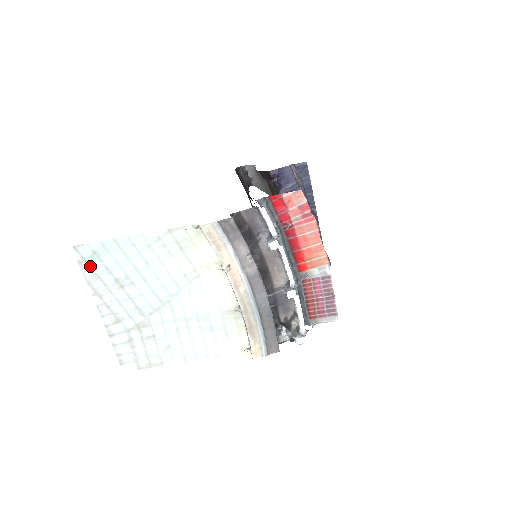
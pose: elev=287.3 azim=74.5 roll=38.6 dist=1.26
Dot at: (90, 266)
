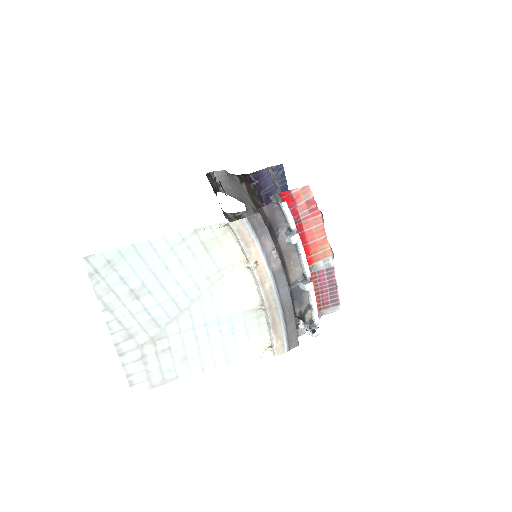
Dot at: (102, 278)
